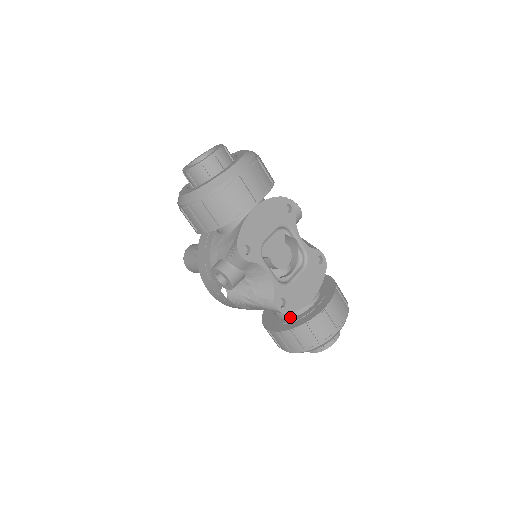
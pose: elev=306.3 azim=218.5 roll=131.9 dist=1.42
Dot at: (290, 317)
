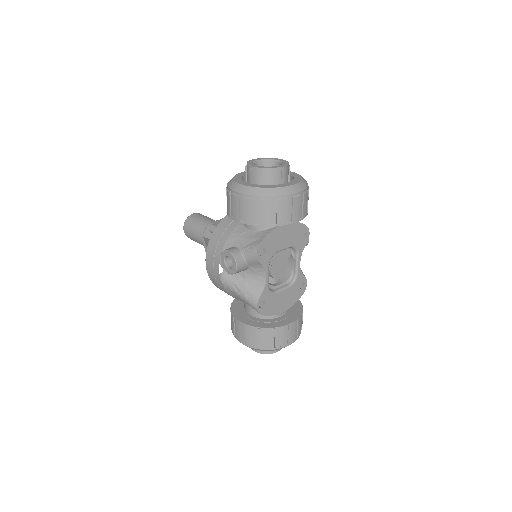
Dot at: (258, 317)
